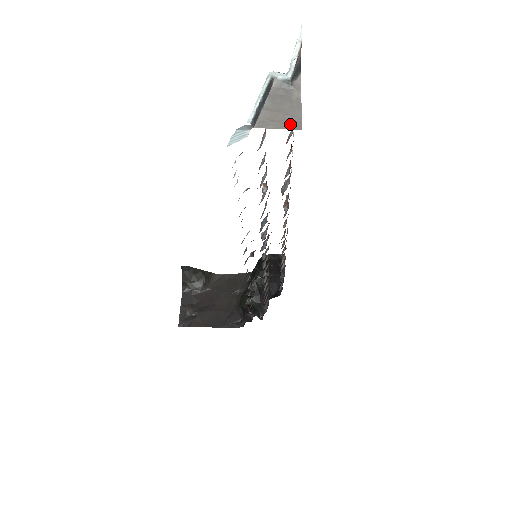
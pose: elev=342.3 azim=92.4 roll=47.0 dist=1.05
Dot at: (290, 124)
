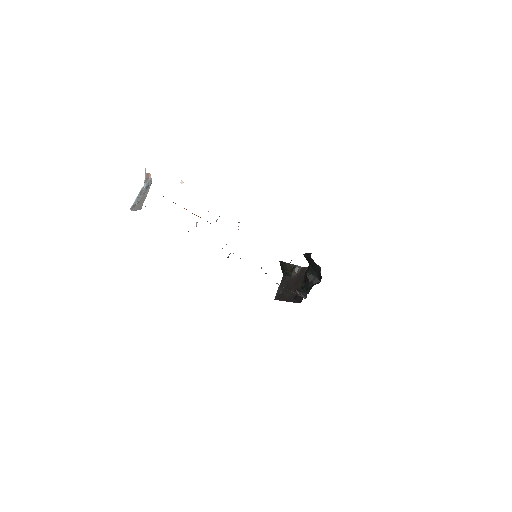
Dot at: (140, 208)
